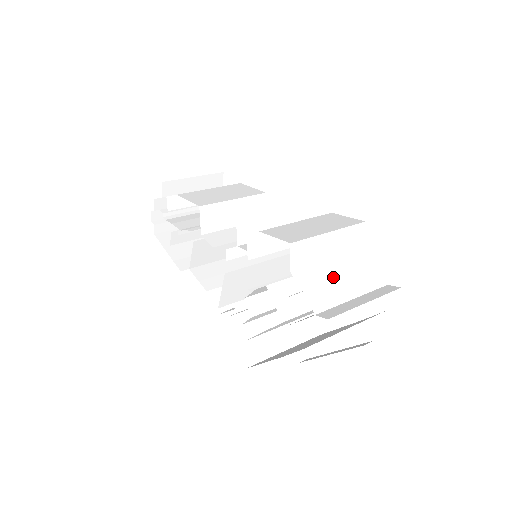
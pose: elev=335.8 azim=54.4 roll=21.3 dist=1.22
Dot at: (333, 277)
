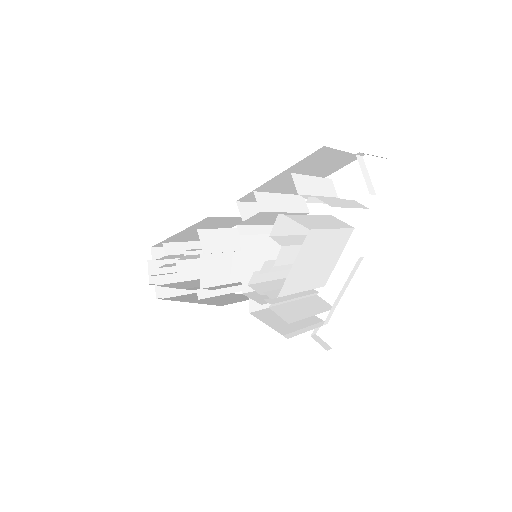
Dot at: occluded
